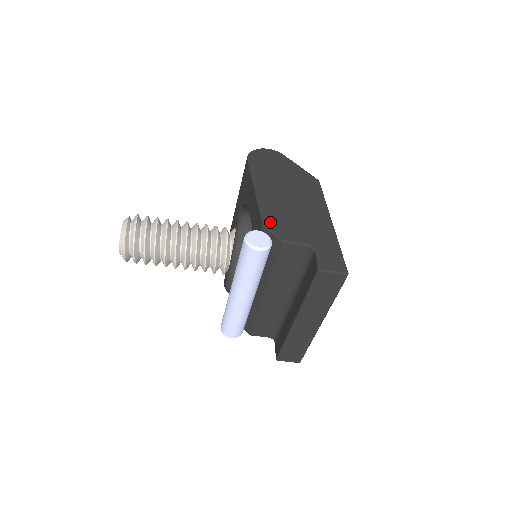
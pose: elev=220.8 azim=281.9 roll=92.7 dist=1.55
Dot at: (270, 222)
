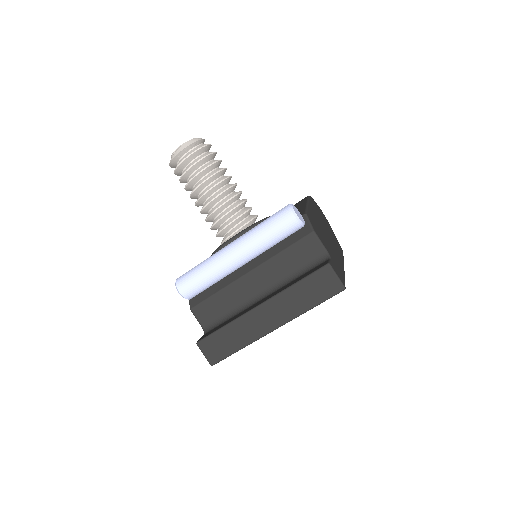
Dot at: (310, 218)
